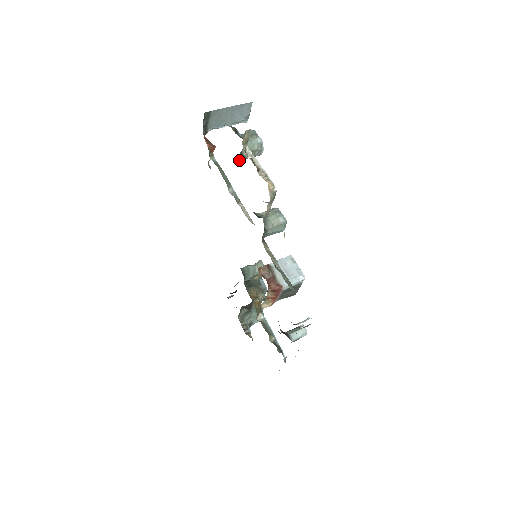
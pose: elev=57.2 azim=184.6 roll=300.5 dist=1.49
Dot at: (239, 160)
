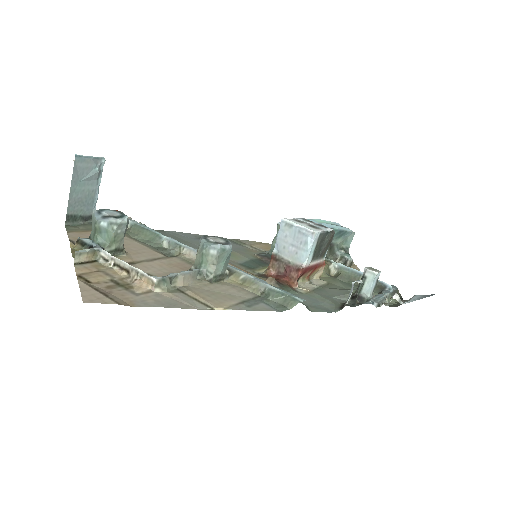
Dot at: (121, 251)
